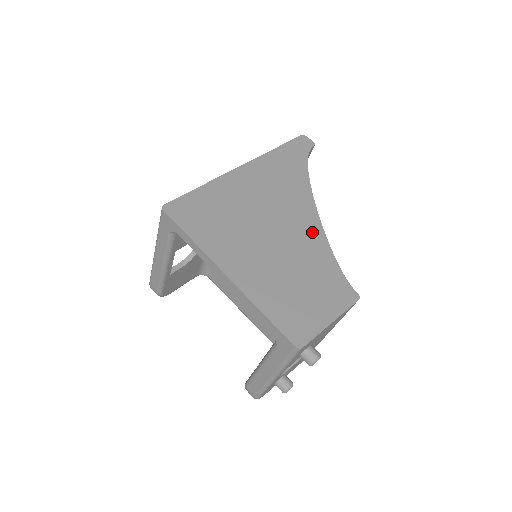
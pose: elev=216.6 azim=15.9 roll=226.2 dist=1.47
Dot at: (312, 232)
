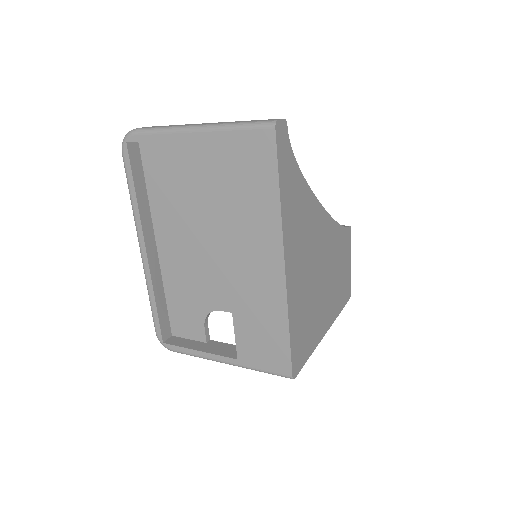
Dot at: (328, 229)
